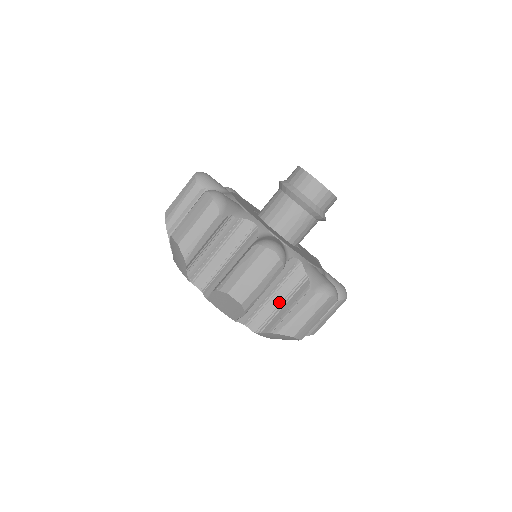
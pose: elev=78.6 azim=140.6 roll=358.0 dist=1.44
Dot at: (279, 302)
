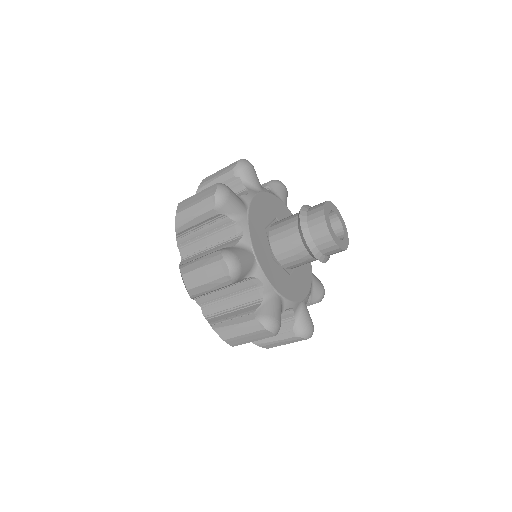
Dot at: occluded
